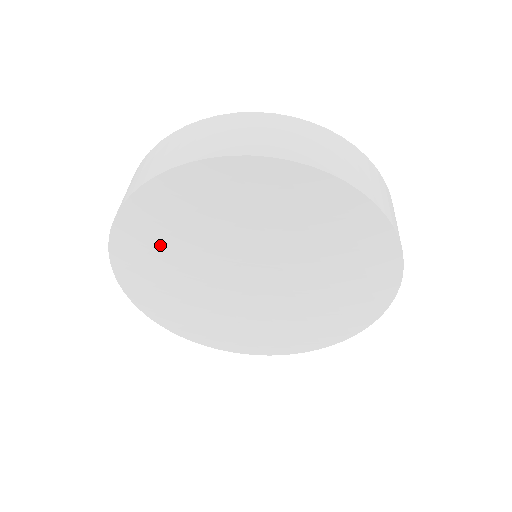
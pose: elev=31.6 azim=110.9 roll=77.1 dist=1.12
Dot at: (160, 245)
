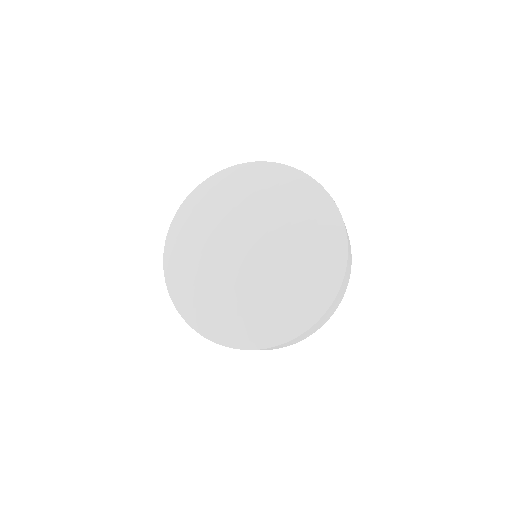
Dot at: (199, 221)
